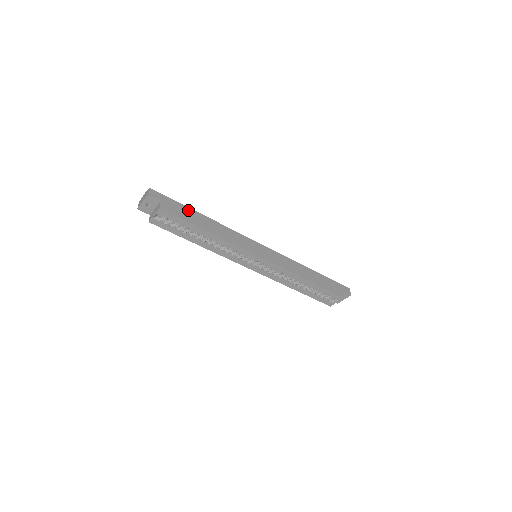
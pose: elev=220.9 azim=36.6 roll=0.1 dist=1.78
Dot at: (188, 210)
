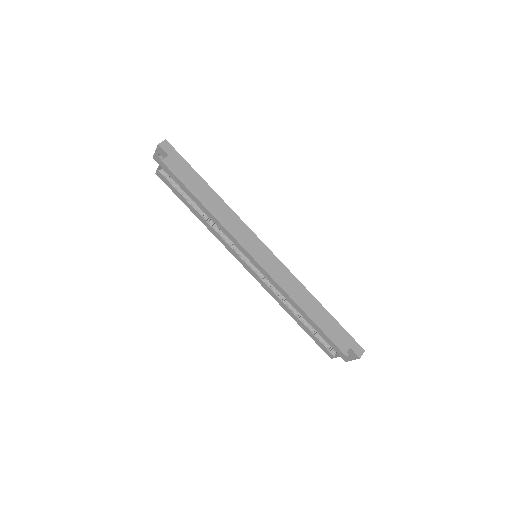
Dot at: (195, 175)
